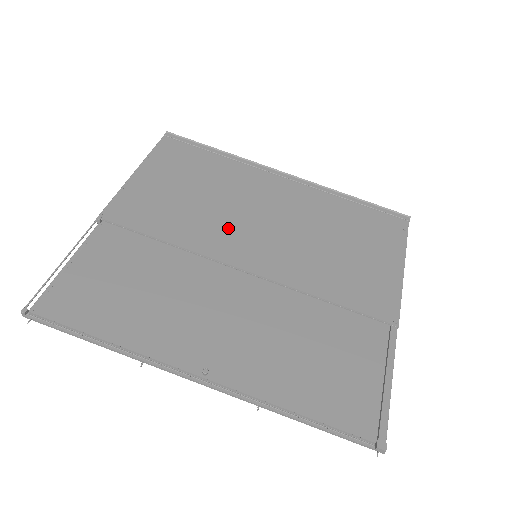
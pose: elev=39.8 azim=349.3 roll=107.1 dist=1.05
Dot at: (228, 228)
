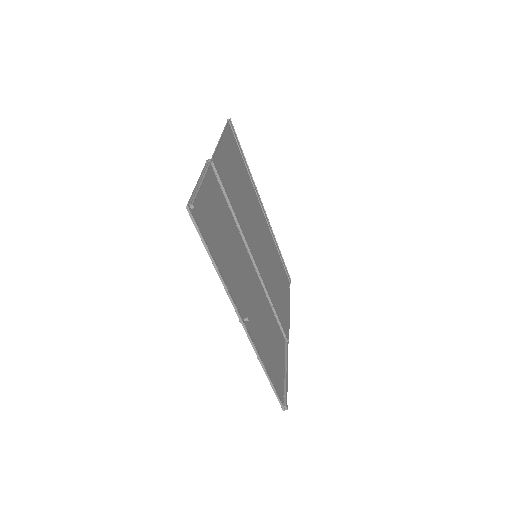
Dot at: (250, 226)
